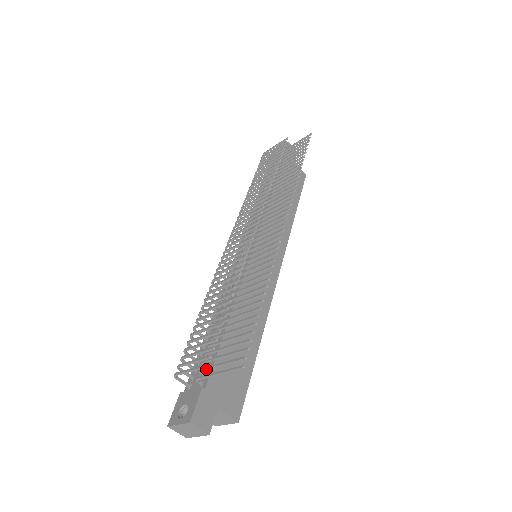
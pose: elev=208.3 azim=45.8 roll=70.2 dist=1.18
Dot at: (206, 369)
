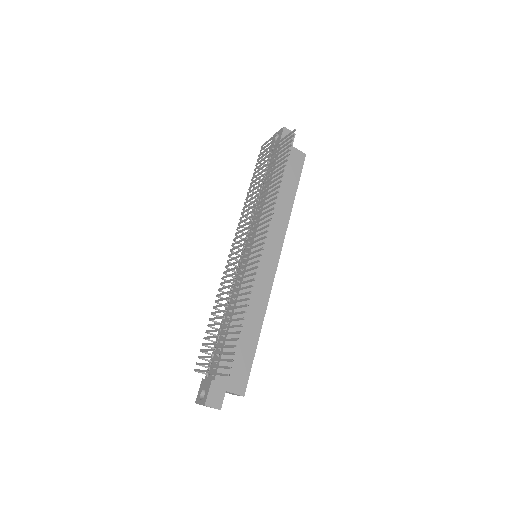
Dot at: (213, 367)
